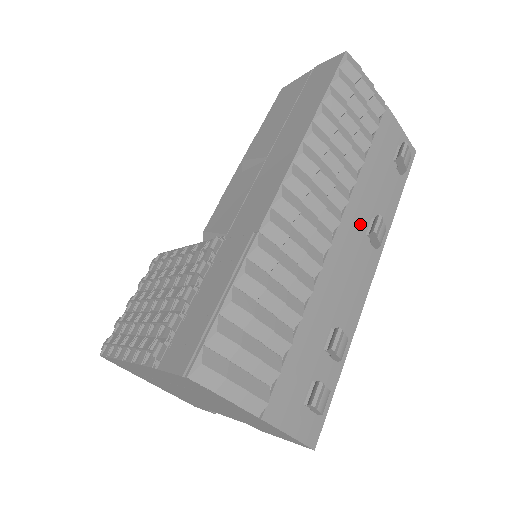
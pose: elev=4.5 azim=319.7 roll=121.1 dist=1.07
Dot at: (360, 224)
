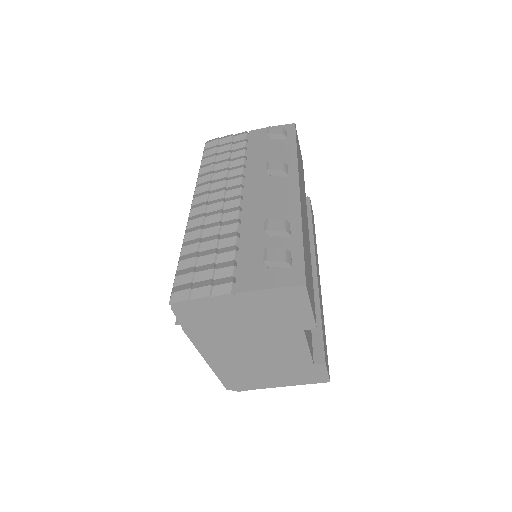
Dot at: (264, 177)
